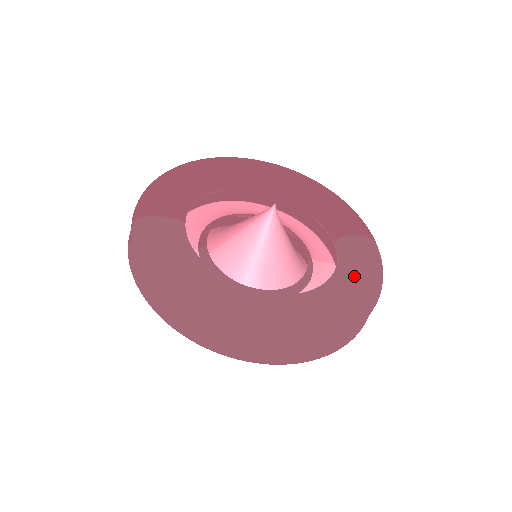
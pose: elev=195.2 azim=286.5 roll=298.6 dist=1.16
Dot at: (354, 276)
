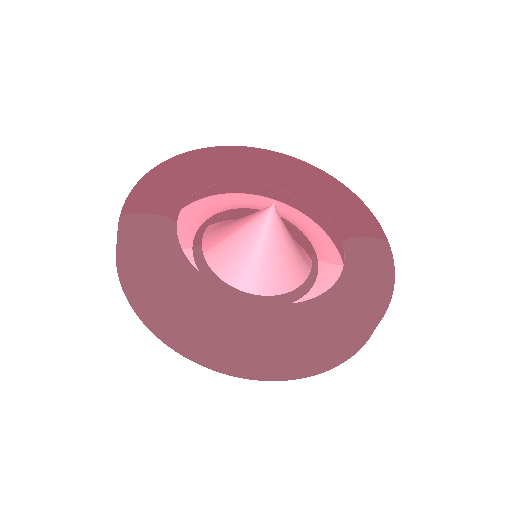
Dot at: (360, 284)
